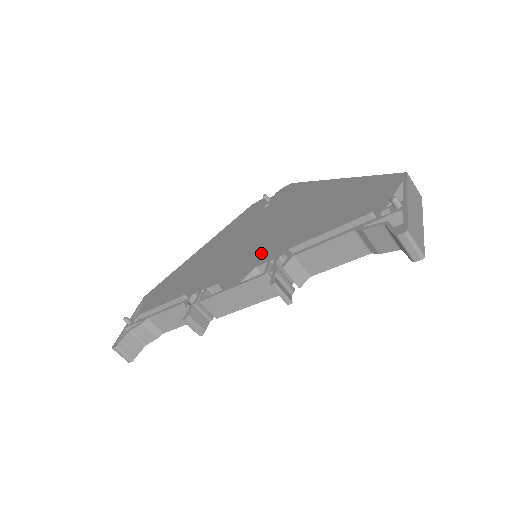
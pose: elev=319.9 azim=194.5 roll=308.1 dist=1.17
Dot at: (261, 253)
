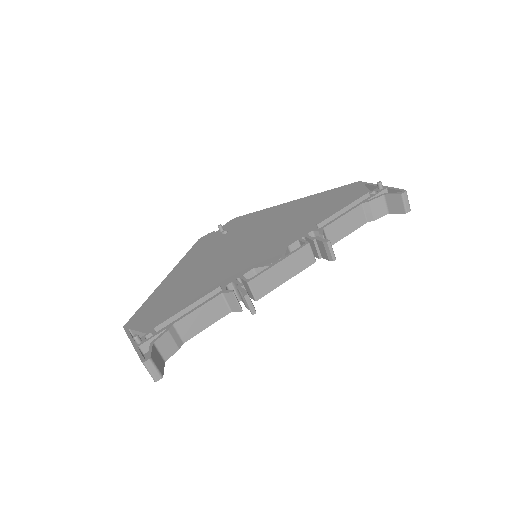
Dot at: (279, 241)
